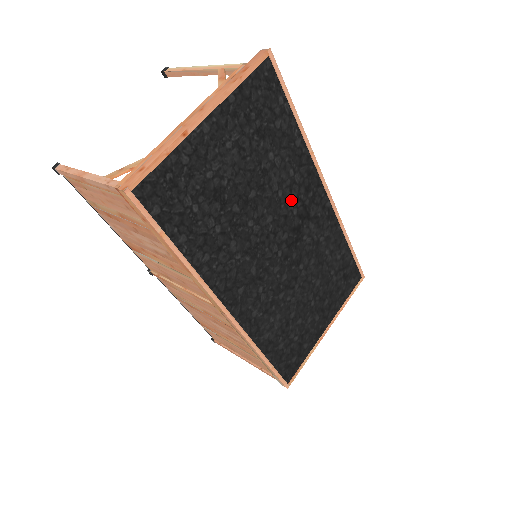
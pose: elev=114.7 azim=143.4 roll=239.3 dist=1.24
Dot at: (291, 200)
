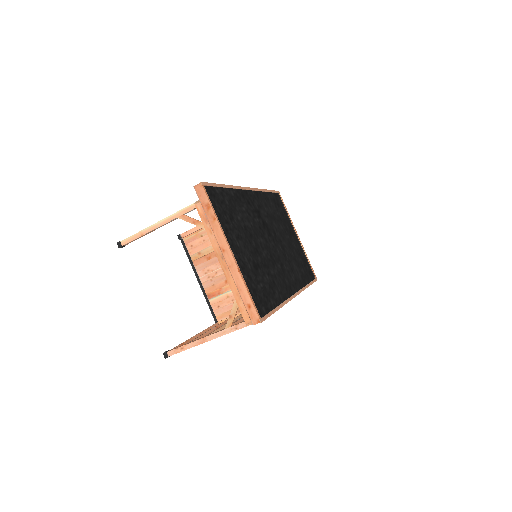
Dot at: (253, 218)
